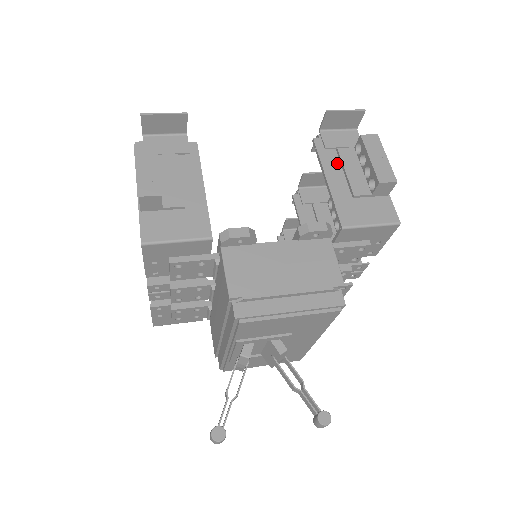
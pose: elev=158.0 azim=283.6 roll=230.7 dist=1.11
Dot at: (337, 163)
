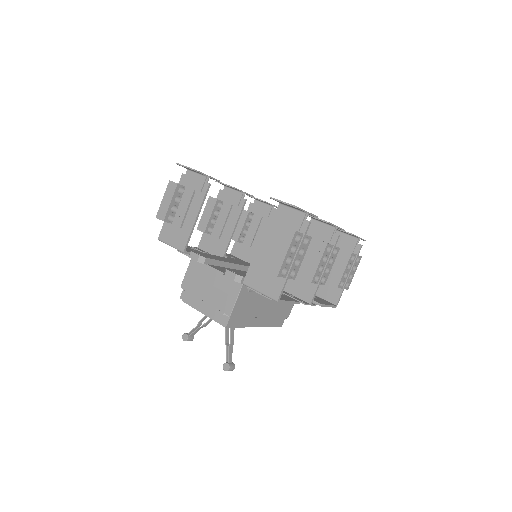
Dot at: (273, 235)
